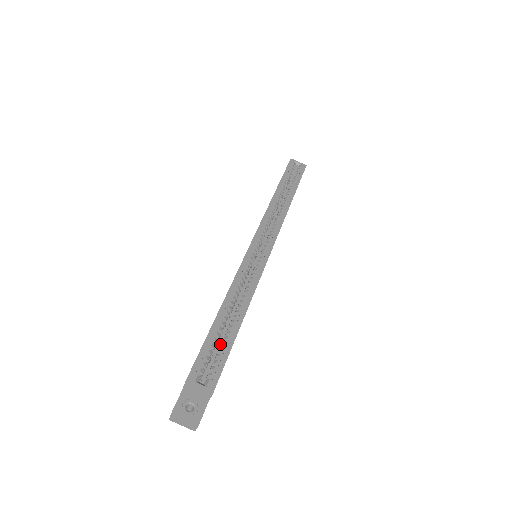
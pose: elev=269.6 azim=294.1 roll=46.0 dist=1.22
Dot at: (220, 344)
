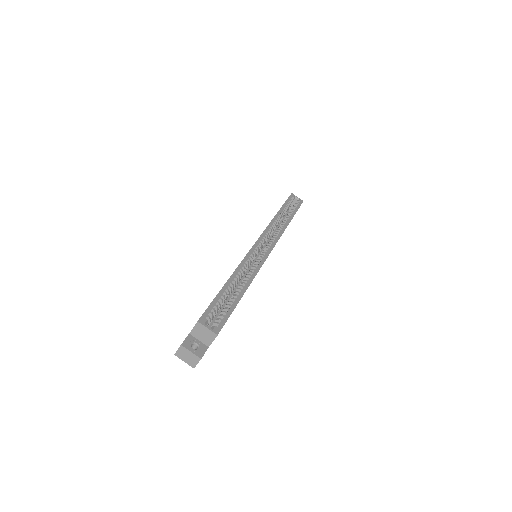
Dot at: (221, 310)
